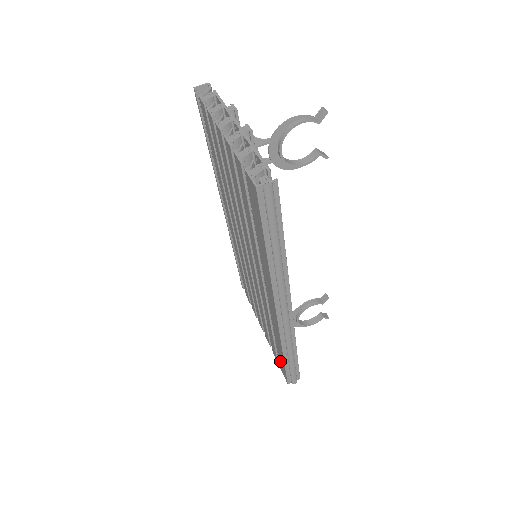
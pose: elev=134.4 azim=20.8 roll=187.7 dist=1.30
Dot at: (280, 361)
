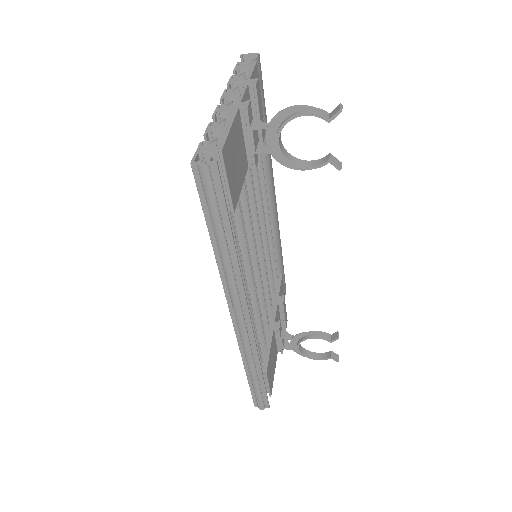
Dot at: occluded
